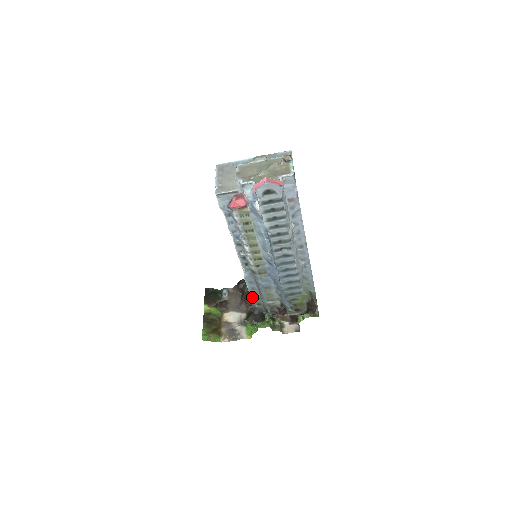
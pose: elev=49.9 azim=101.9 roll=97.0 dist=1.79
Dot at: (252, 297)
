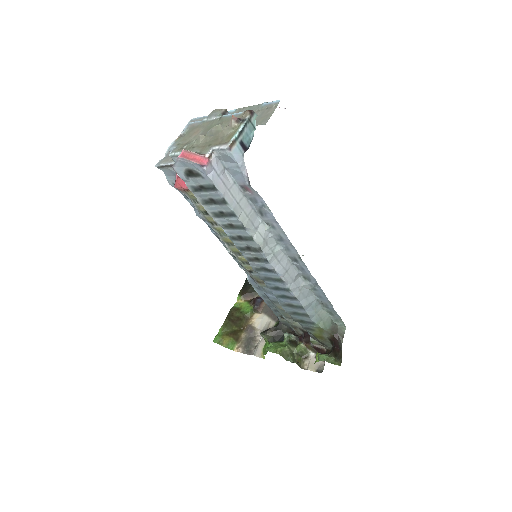
Dot at: (269, 306)
